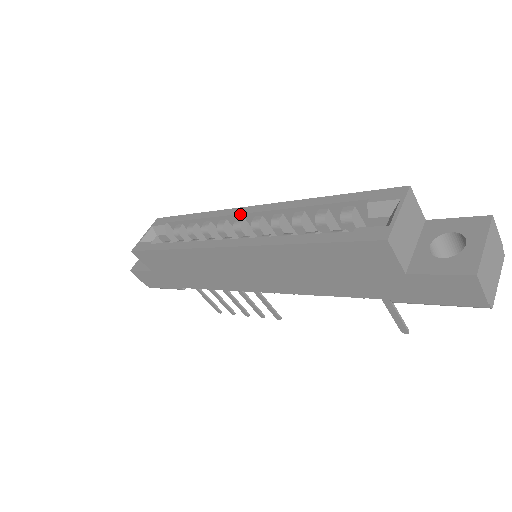
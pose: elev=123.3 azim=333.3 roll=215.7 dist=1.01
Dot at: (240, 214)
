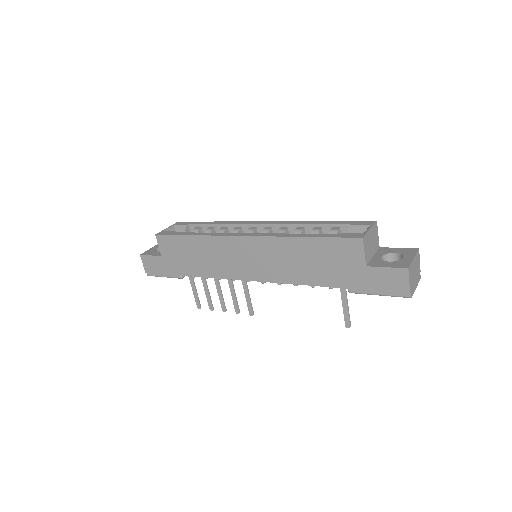
Dot at: (255, 224)
